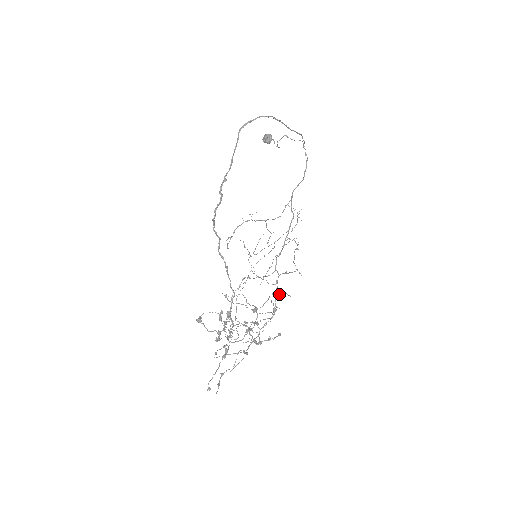
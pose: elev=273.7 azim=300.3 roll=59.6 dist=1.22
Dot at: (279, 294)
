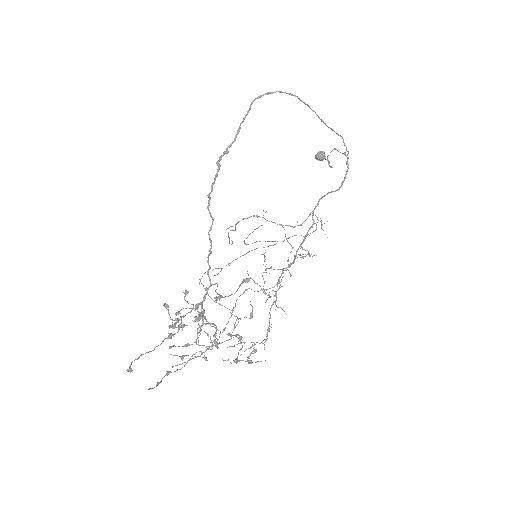
Dot at: (245, 280)
